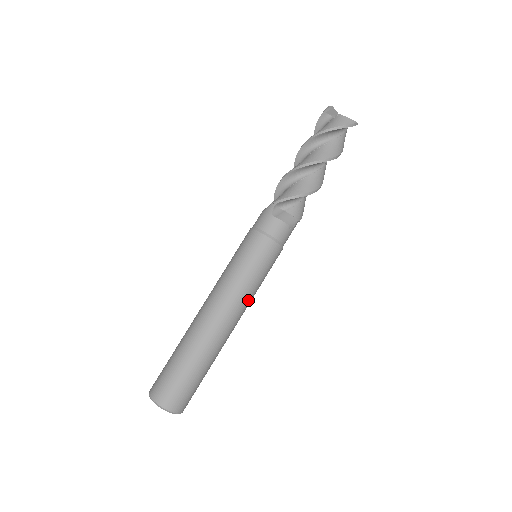
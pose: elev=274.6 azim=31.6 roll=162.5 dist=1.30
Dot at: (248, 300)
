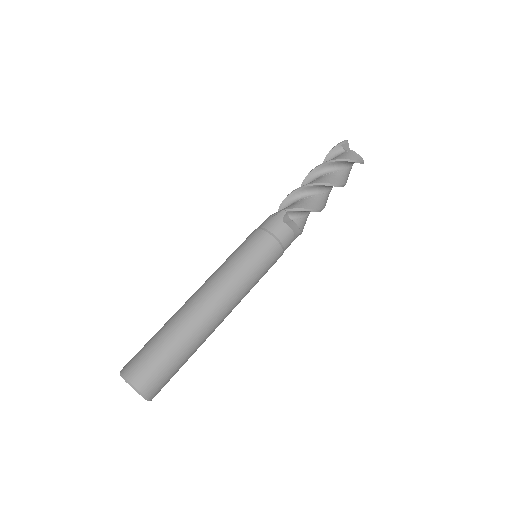
Dot at: (243, 296)
